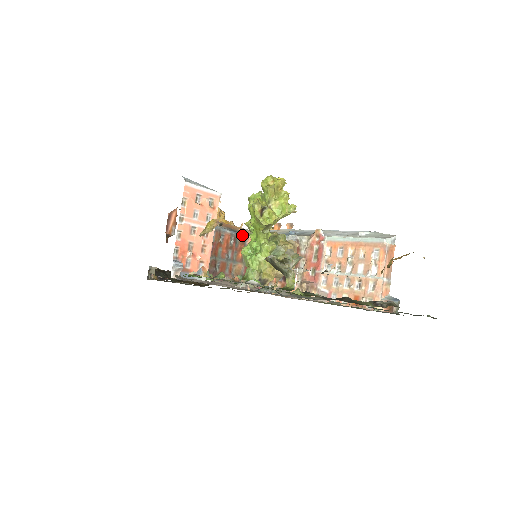
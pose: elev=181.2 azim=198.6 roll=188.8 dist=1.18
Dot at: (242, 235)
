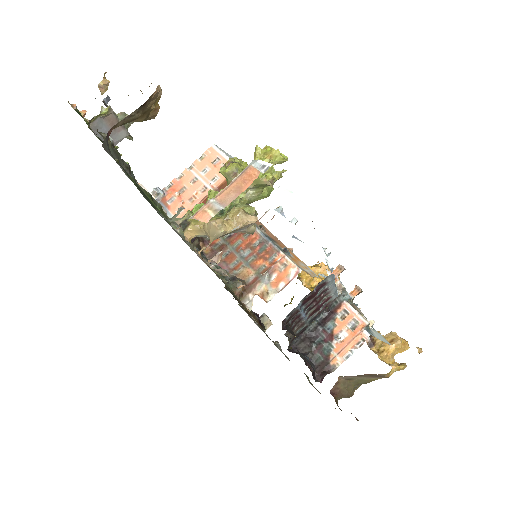
Dot at: (273, 245)
